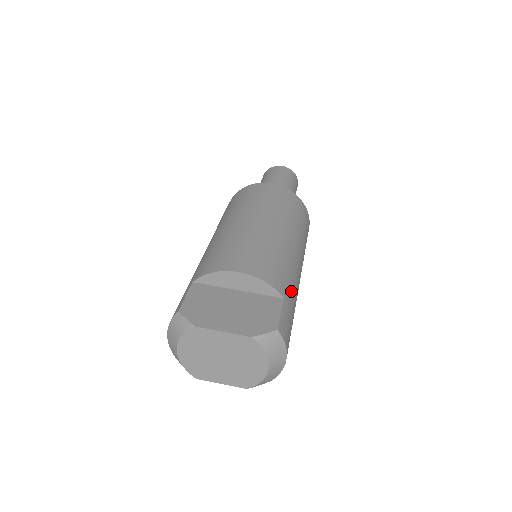
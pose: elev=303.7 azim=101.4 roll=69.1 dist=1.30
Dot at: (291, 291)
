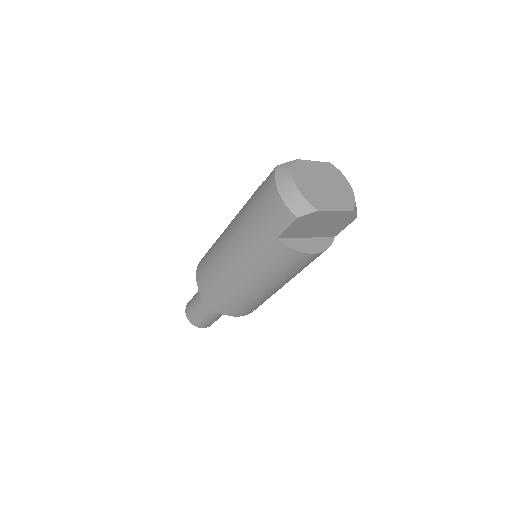
Dot at: occluded
